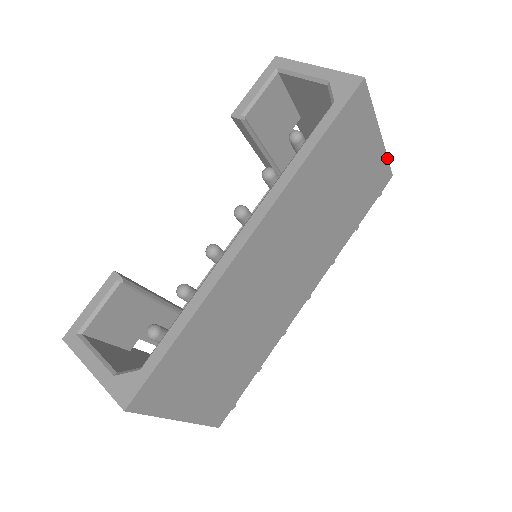
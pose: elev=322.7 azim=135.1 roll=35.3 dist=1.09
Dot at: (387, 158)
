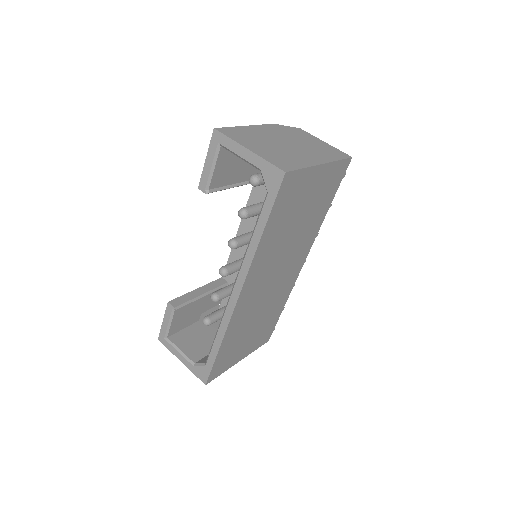
Dot at: (339, 160)
